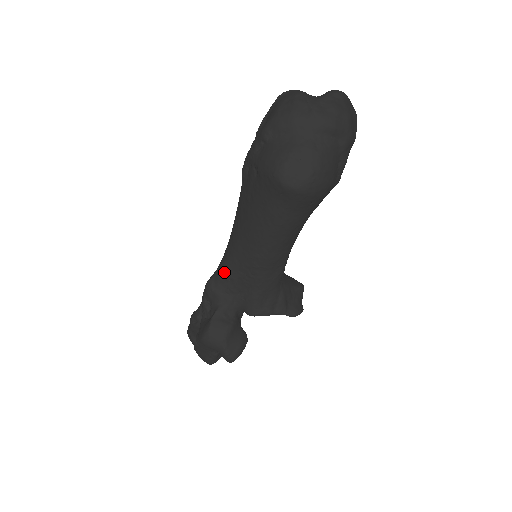
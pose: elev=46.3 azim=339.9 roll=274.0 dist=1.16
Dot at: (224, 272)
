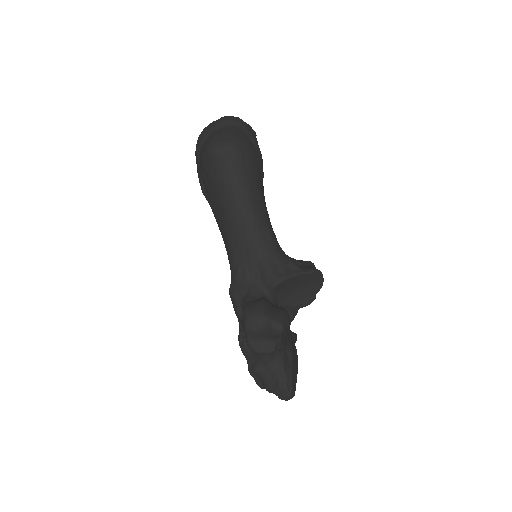
Dot at: (234, 269)
